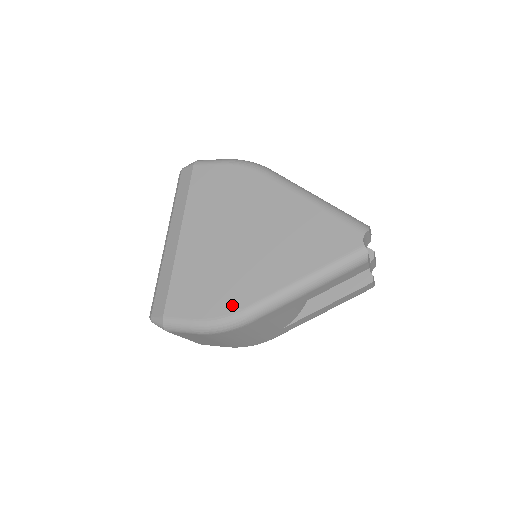
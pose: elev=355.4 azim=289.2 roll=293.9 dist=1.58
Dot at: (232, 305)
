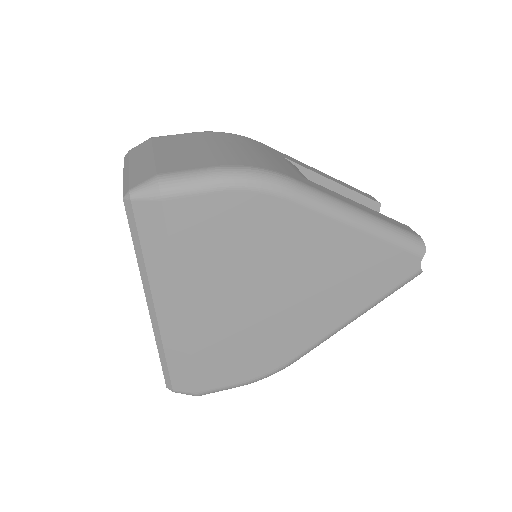
Dot at: (280, 359)
